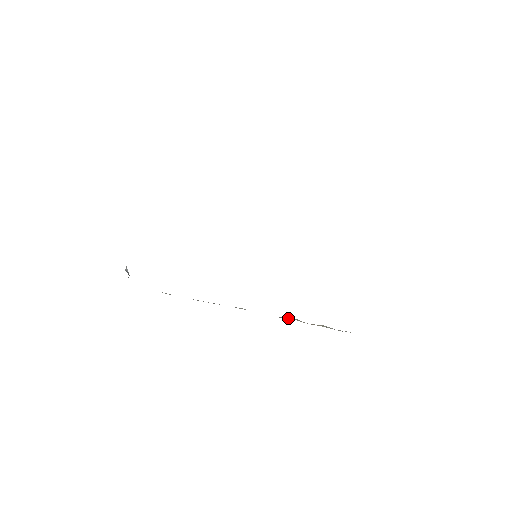
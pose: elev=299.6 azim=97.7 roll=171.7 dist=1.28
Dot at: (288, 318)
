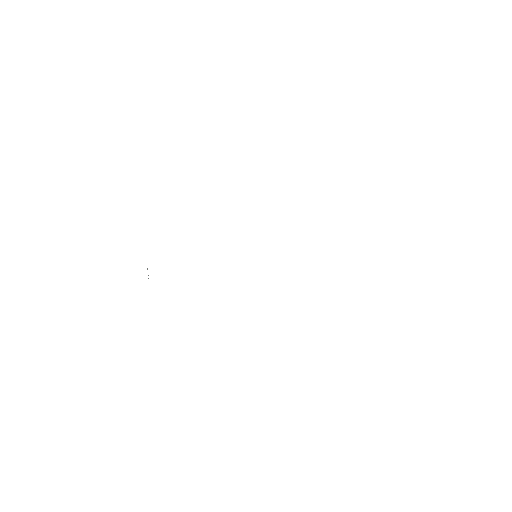
Dot at: occluded
